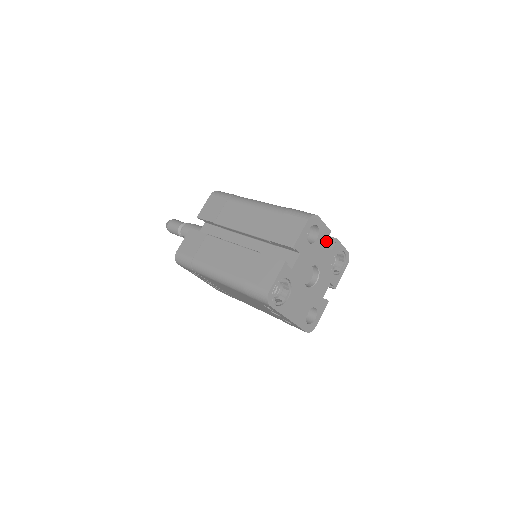
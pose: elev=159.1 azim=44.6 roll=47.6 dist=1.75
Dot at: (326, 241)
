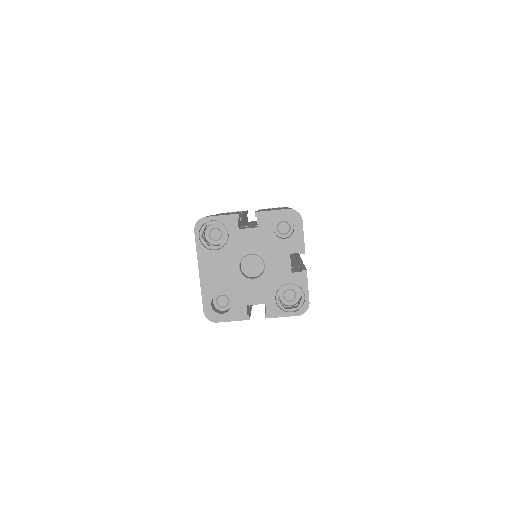
Dot at: (300, 269)
